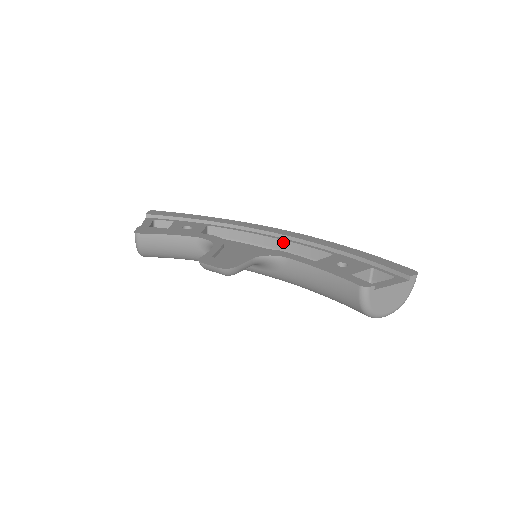
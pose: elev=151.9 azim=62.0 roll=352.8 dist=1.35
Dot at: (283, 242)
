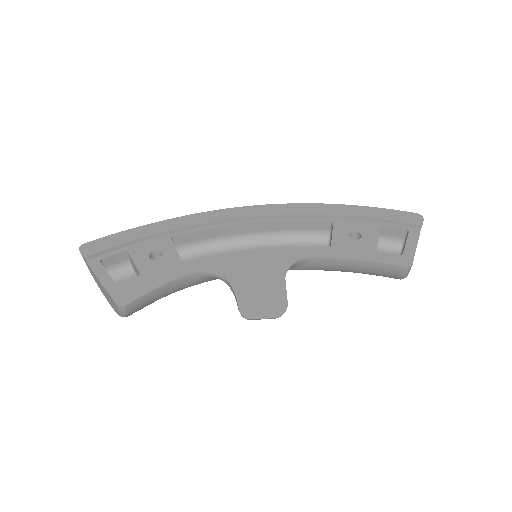
Dot at: (269, 224)
